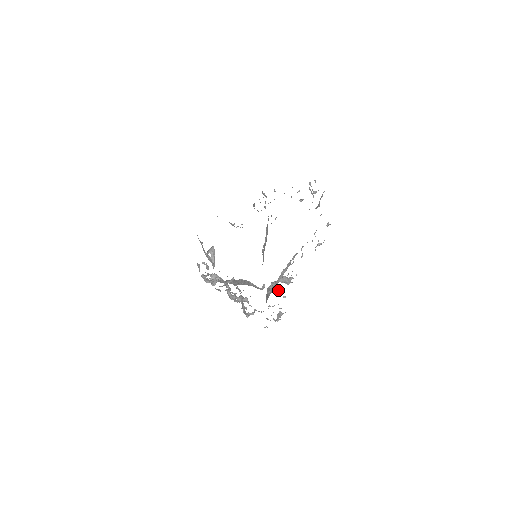
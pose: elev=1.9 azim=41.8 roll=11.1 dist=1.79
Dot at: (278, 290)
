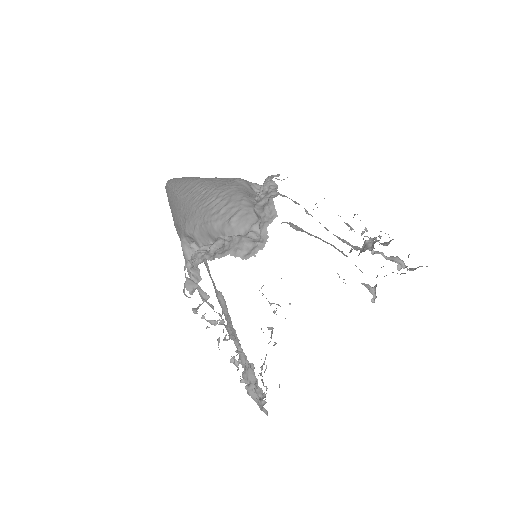
Dot at: (268, 327)
